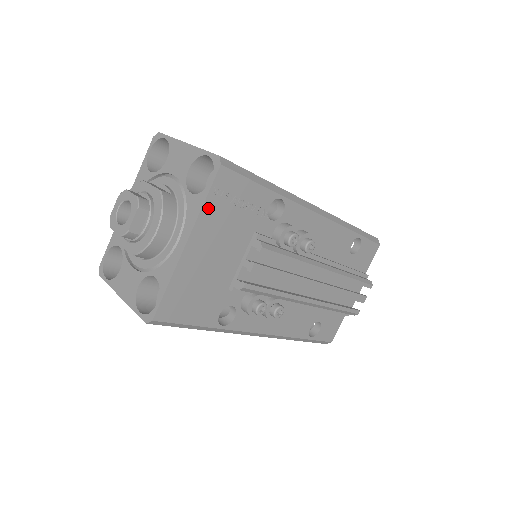
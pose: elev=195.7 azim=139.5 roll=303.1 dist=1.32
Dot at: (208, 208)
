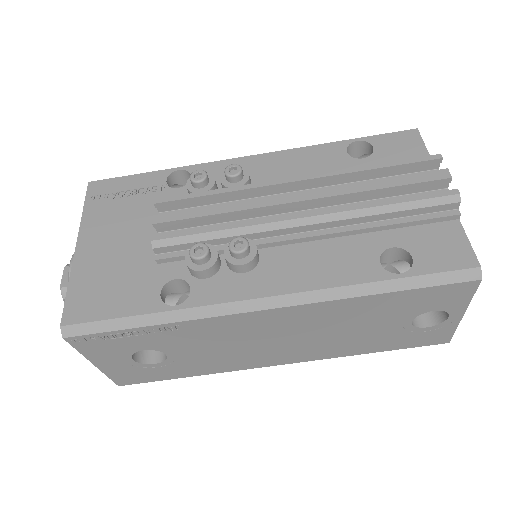
Dot at: (90, 212)
